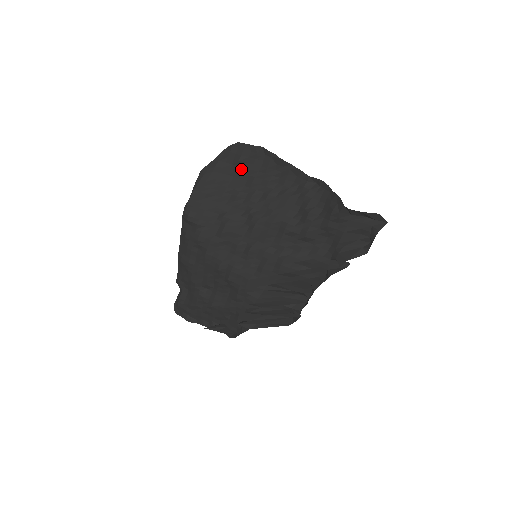
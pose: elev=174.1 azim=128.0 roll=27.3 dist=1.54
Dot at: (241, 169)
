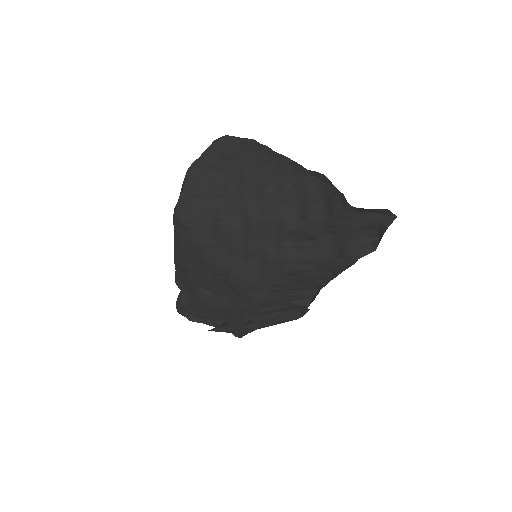
Dot at: (232, 164)
